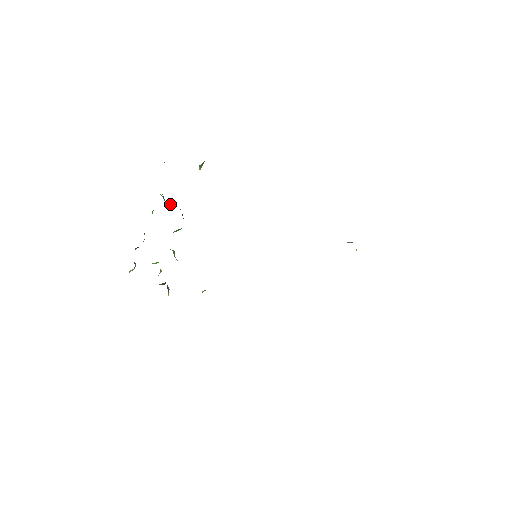
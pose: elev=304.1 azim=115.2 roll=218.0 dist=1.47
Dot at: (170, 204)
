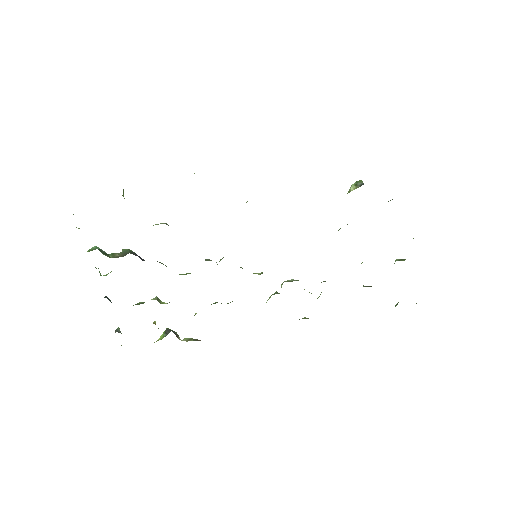
Dot at: (115, 254)
